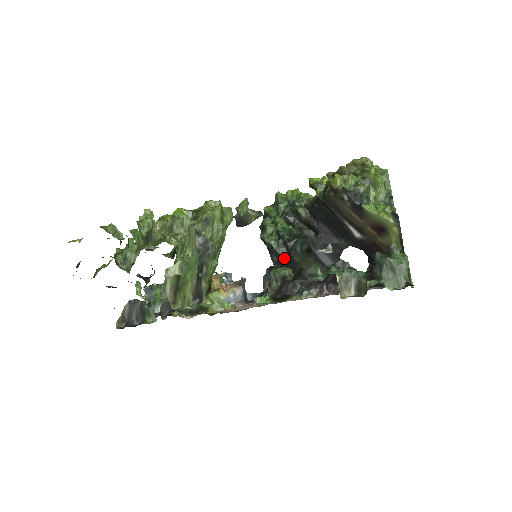
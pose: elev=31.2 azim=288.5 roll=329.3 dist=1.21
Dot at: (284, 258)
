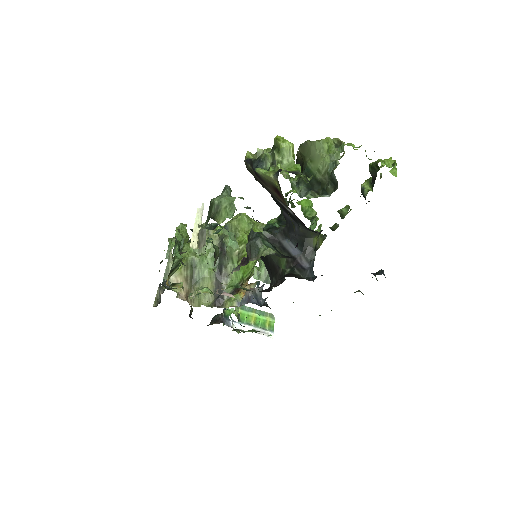
Dot at: occluded
